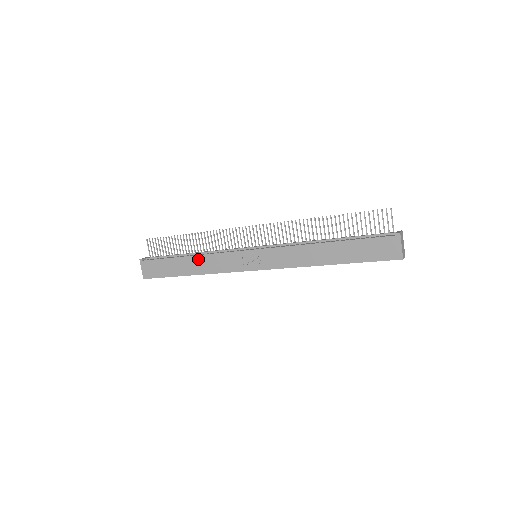
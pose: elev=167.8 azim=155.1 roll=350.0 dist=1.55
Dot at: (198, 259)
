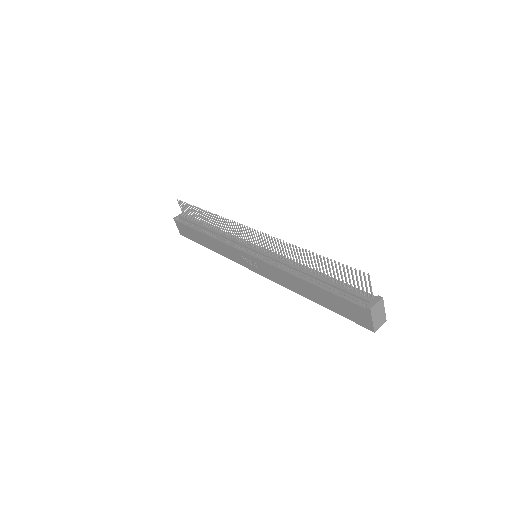
Dot at: (211, 240)
